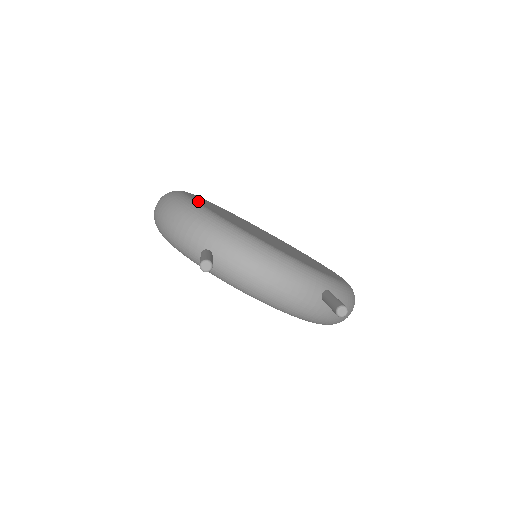
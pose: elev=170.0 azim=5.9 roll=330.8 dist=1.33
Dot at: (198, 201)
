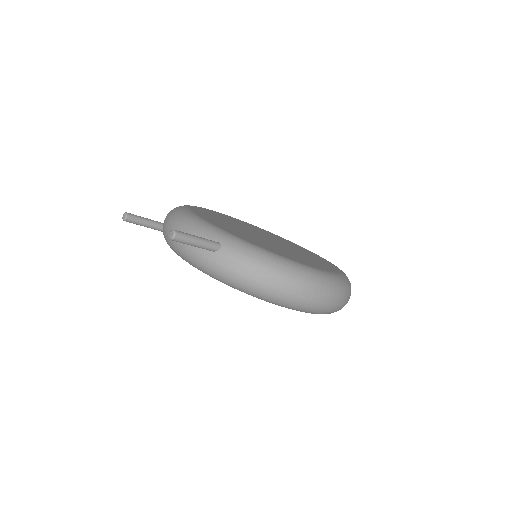
Dot at: (206, 209)
